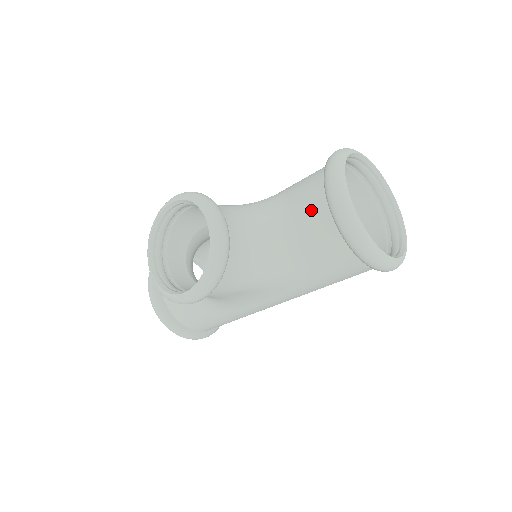
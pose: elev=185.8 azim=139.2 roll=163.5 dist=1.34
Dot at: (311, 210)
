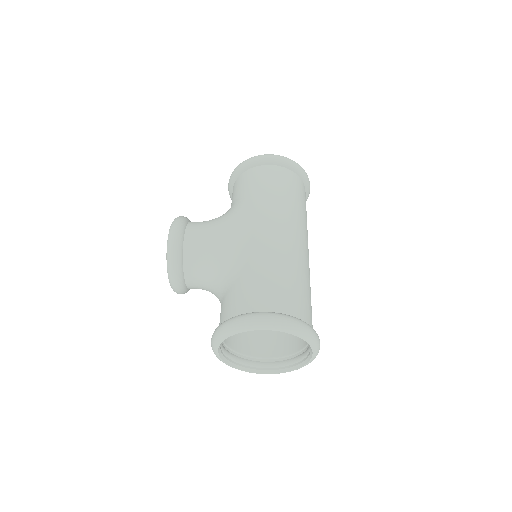
Dot at: occluded
